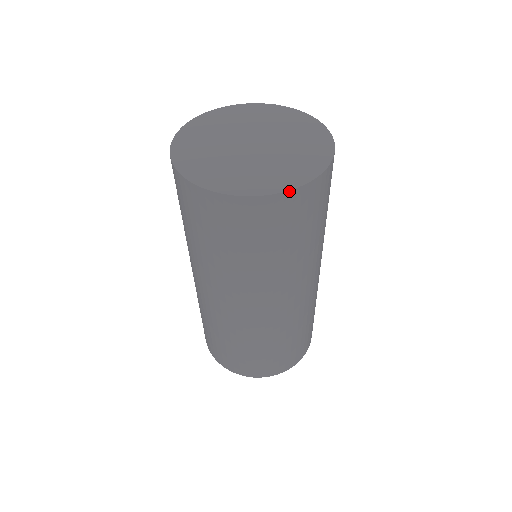
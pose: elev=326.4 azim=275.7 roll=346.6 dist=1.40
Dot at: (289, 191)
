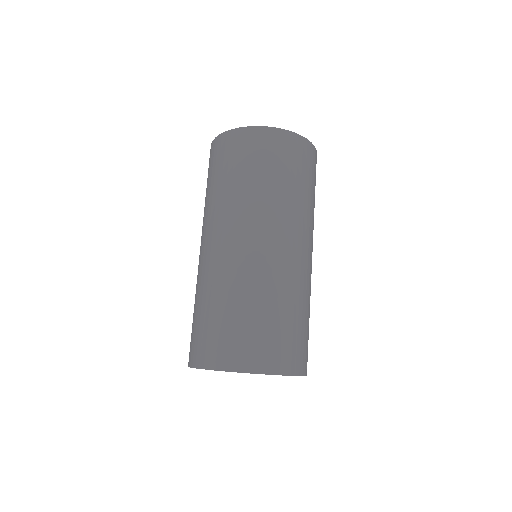
Dot at: (279, 129)
